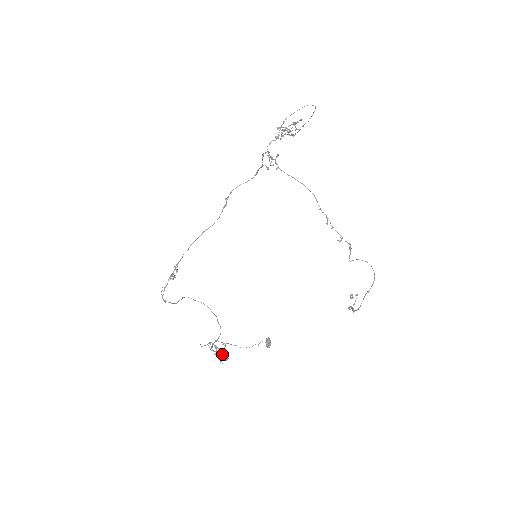
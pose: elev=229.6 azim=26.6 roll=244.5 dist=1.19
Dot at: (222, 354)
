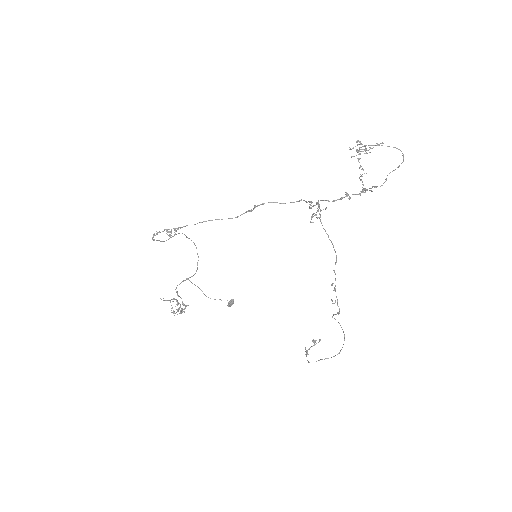
Dot at: (180, 310)
